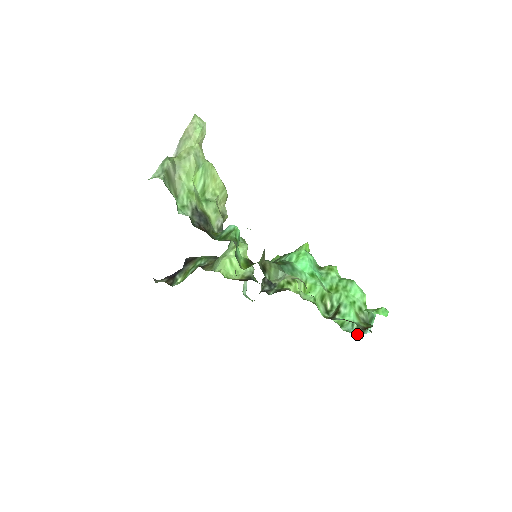
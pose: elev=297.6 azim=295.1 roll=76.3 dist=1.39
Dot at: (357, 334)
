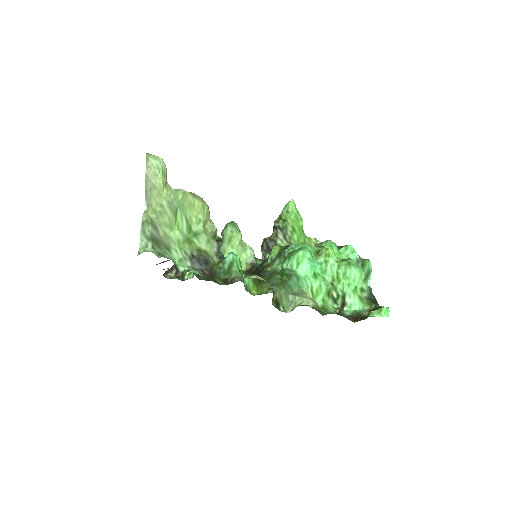
Dot at: occluded
